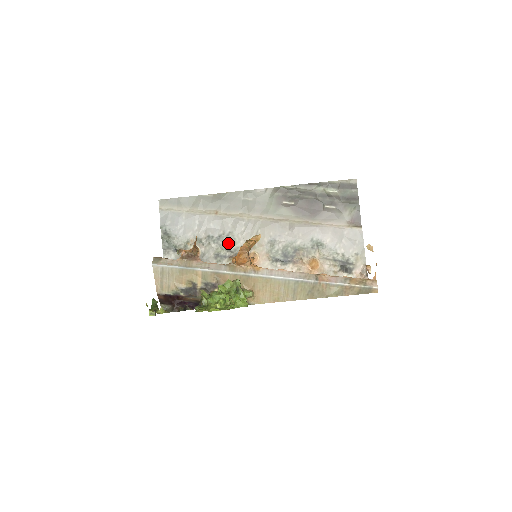
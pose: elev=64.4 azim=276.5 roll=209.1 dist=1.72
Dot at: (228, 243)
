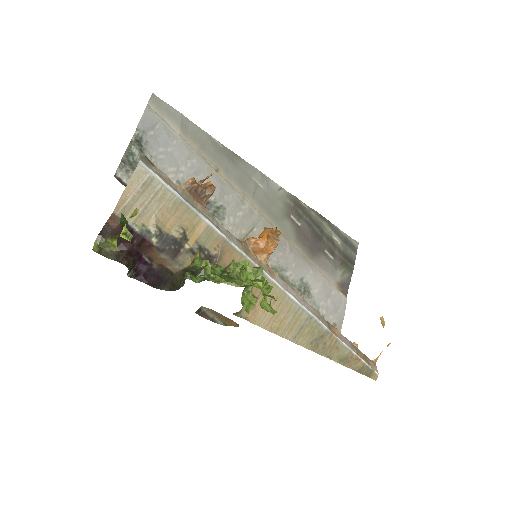
Dot at: (214, 218)
